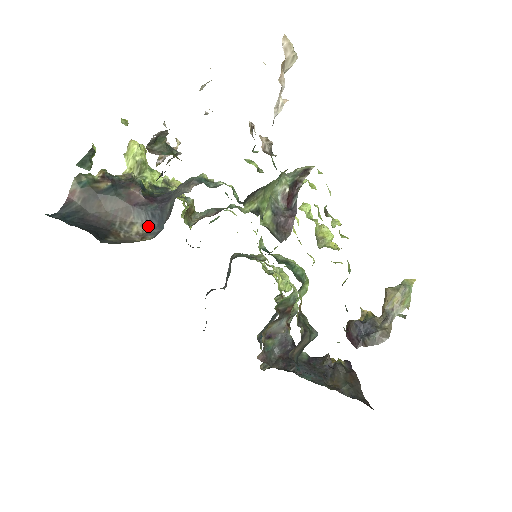
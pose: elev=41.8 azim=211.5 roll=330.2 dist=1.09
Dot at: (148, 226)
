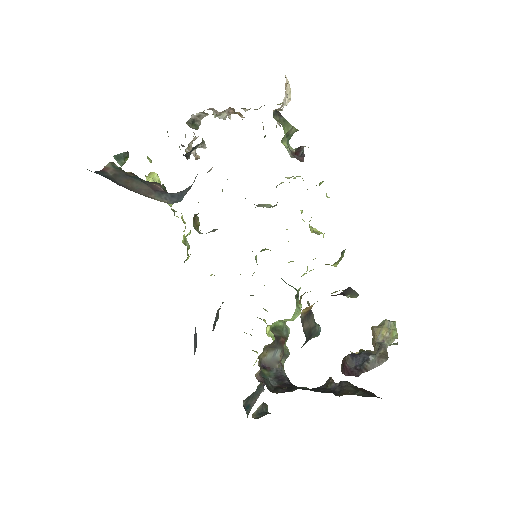
Dot at: (167, 202)
